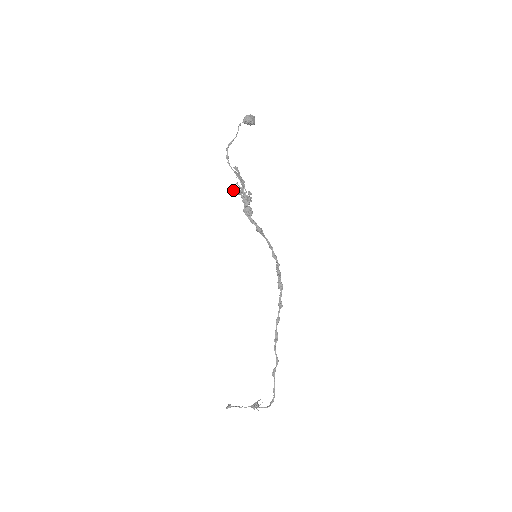
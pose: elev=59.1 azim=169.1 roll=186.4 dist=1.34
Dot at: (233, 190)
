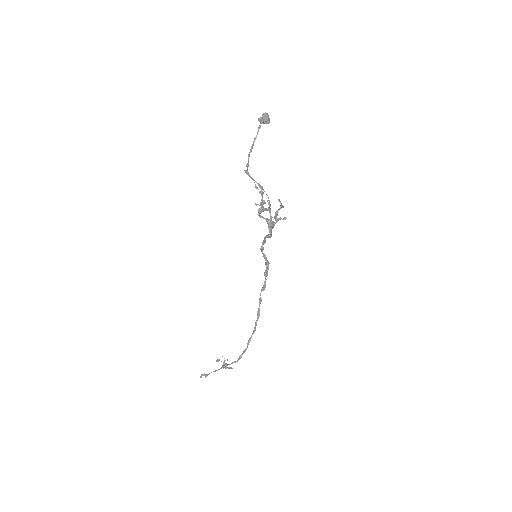
Dot at: (266, 209)
